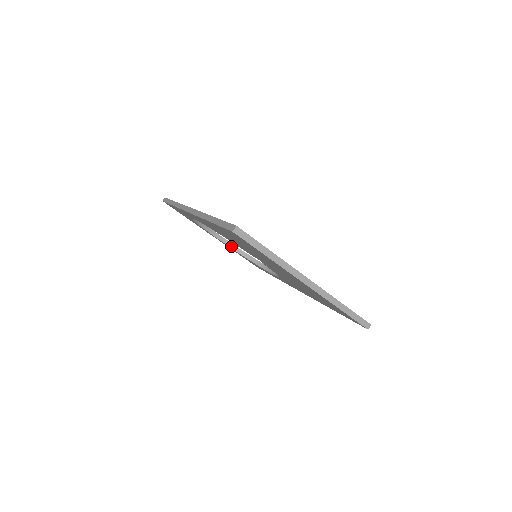
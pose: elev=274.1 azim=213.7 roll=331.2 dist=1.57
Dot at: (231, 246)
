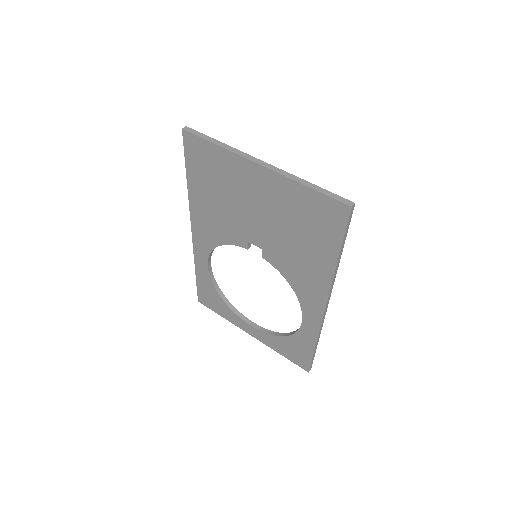
Dot at: (265, 331)
